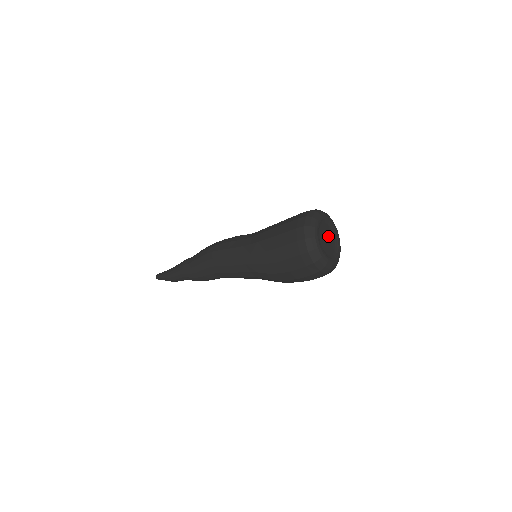
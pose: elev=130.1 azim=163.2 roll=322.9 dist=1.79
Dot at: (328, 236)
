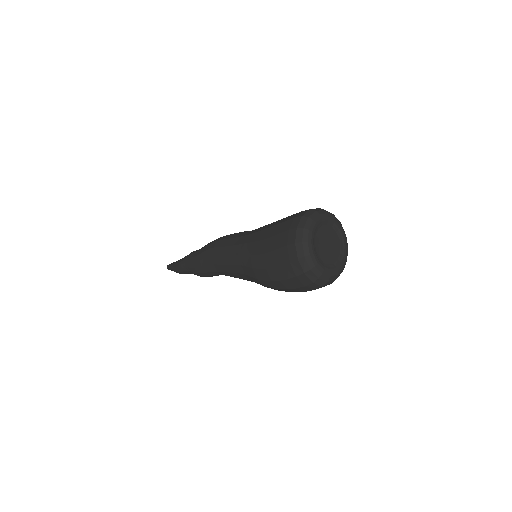
Dot at: (331, 243)
